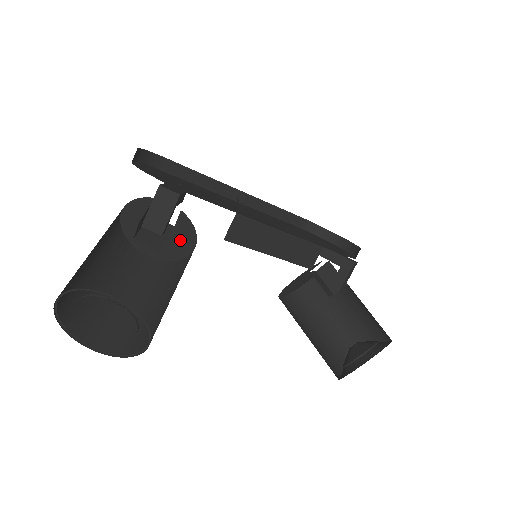
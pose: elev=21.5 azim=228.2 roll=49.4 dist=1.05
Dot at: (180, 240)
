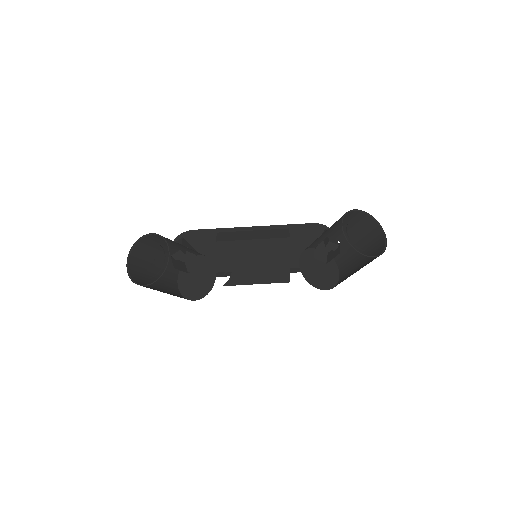
Dot at: (207, 271)
